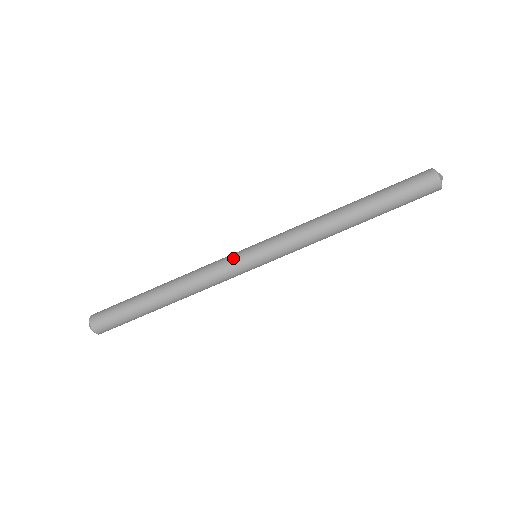
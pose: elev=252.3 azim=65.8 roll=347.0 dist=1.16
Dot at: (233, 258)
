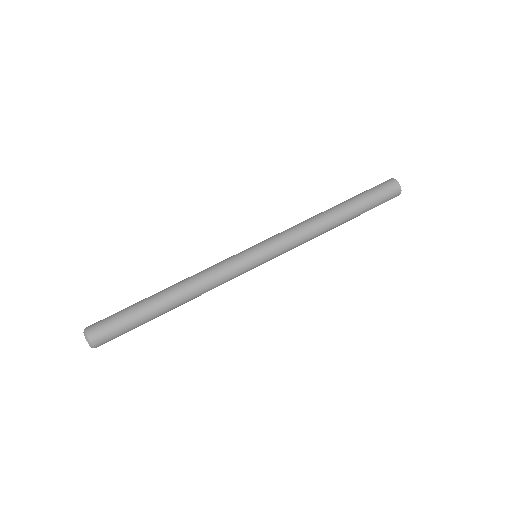
Dot at: (237, 257)
